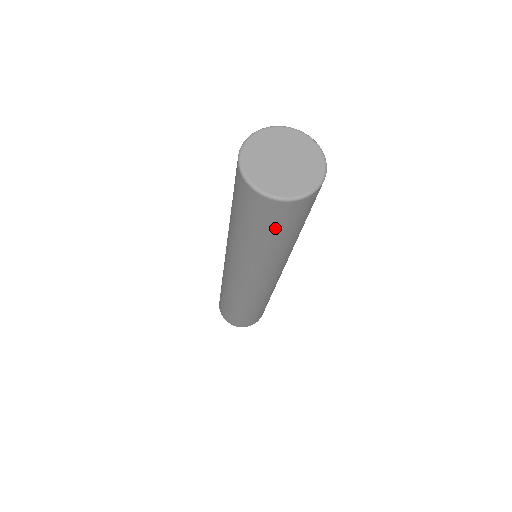
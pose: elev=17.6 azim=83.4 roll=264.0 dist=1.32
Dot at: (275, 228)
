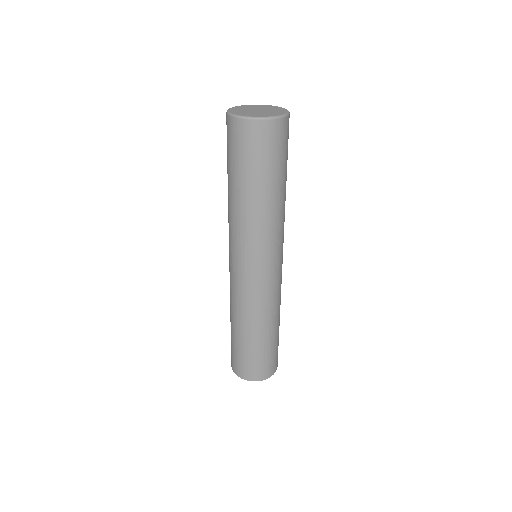
Dot at: (257, 161)
